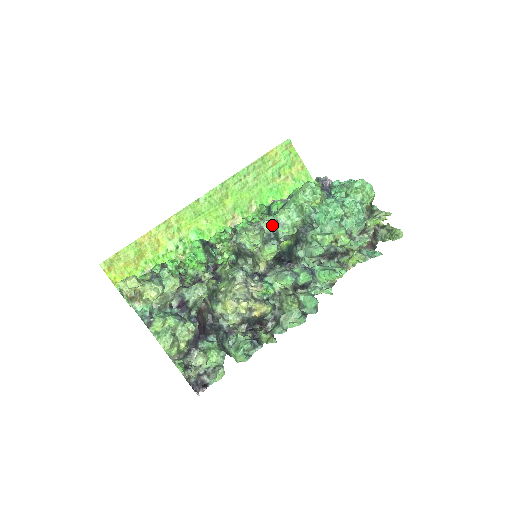
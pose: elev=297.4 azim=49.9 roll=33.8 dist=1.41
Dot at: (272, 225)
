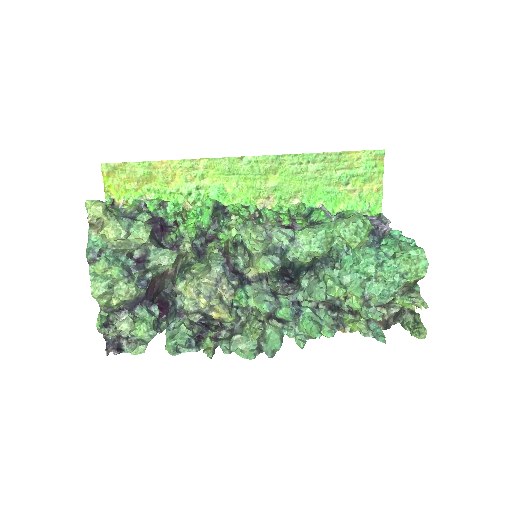
Dot at: (283, 241)
